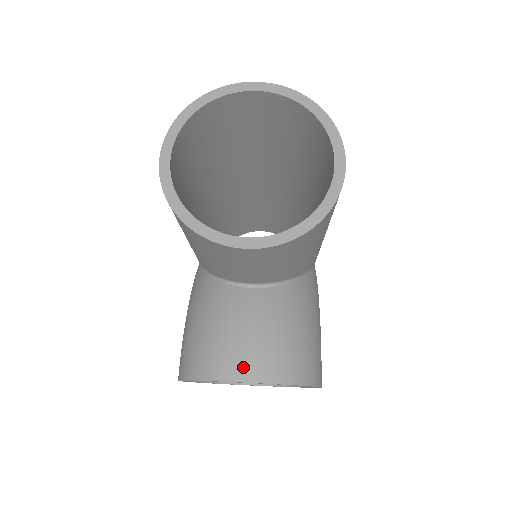
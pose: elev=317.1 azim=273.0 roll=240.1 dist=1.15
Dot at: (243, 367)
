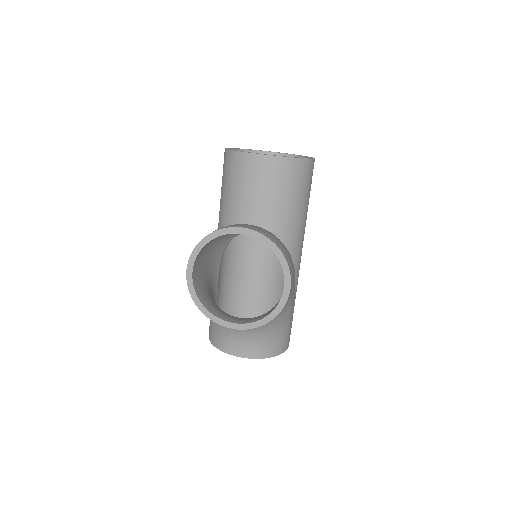
Dot at: (242, 226)
